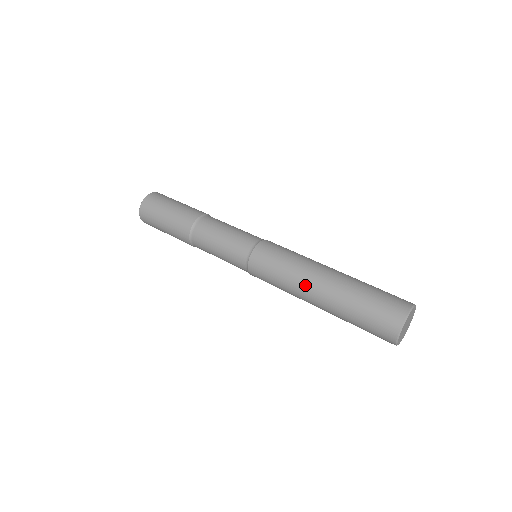
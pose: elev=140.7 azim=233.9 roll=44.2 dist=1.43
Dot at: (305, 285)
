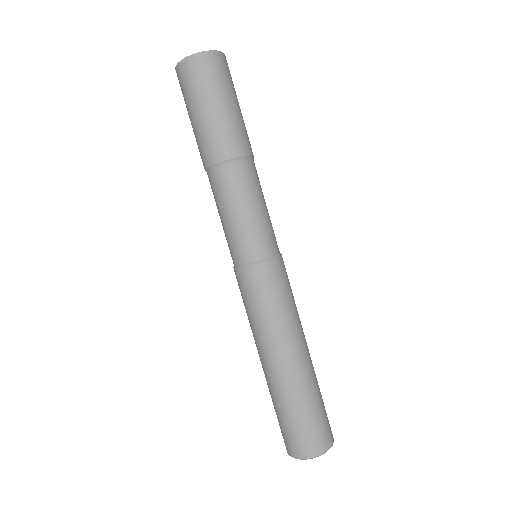
Dot at: (256, 345)
